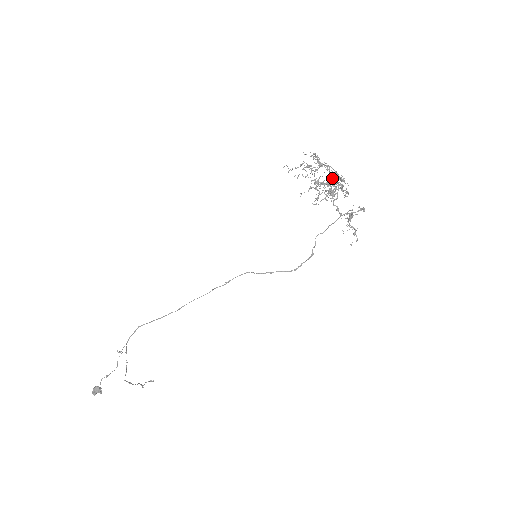
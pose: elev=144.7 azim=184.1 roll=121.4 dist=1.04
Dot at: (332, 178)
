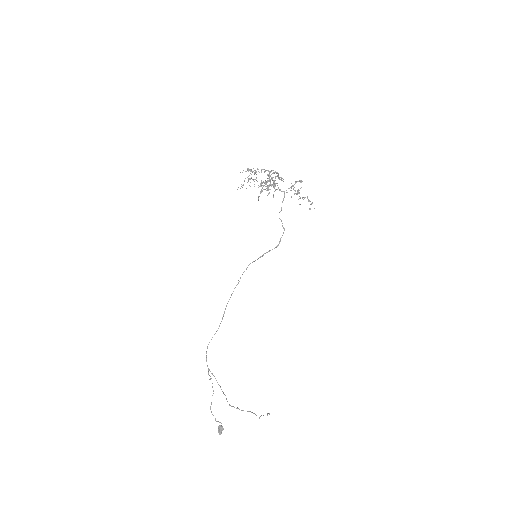
Dot at: occluded
